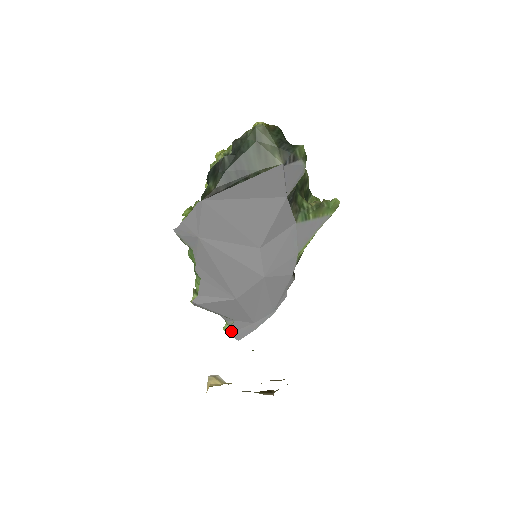
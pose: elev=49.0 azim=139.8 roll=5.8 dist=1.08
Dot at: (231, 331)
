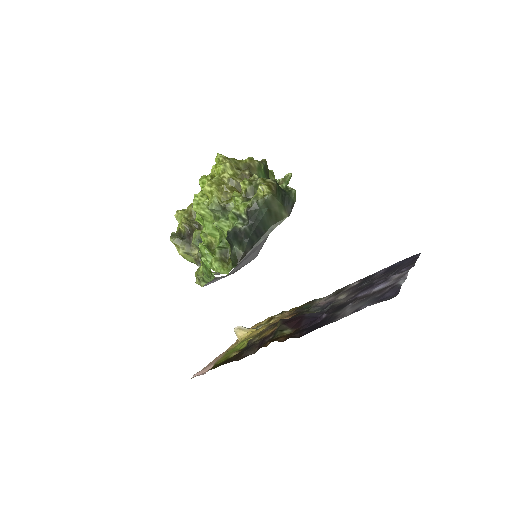
Dot at: (215, 274)
